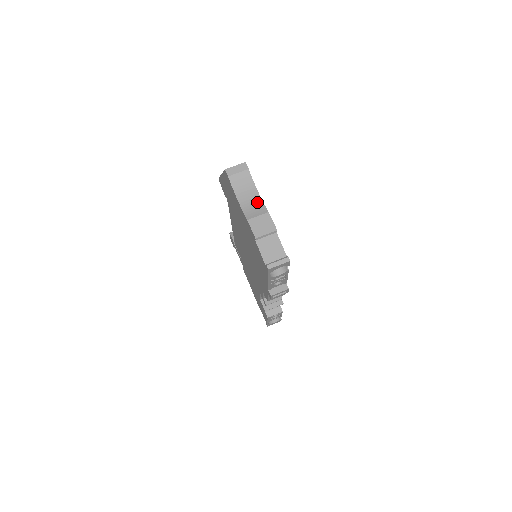
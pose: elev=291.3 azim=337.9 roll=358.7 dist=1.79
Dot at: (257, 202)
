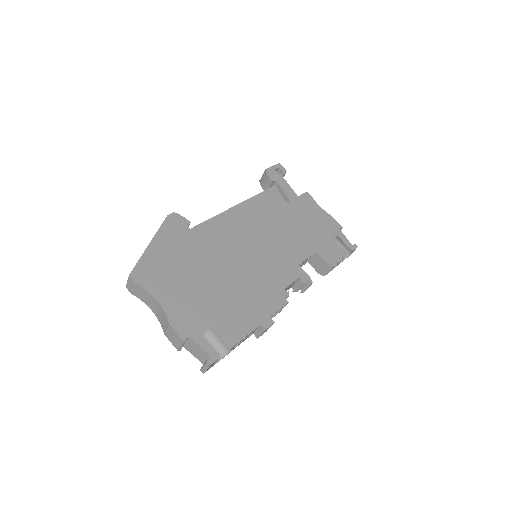
Dot at: (161, 311)
